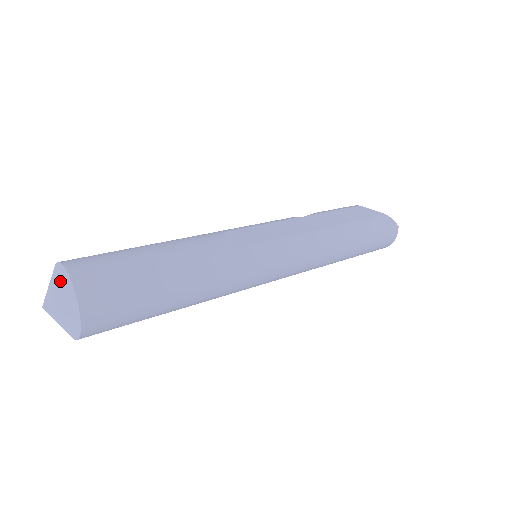
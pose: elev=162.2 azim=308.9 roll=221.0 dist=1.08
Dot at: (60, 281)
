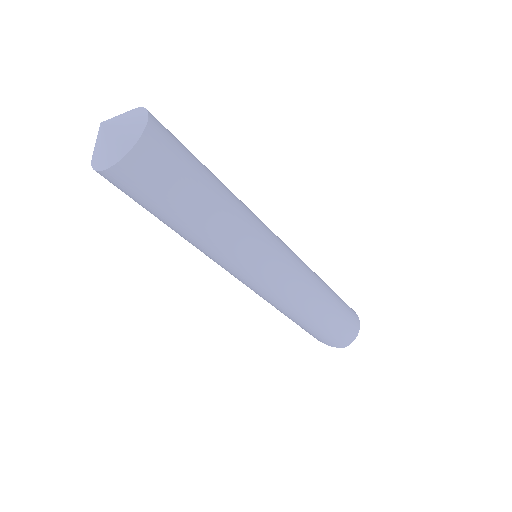
Dot at: occluded
